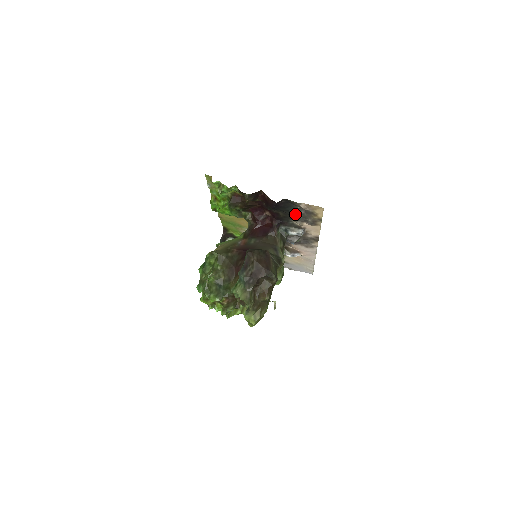
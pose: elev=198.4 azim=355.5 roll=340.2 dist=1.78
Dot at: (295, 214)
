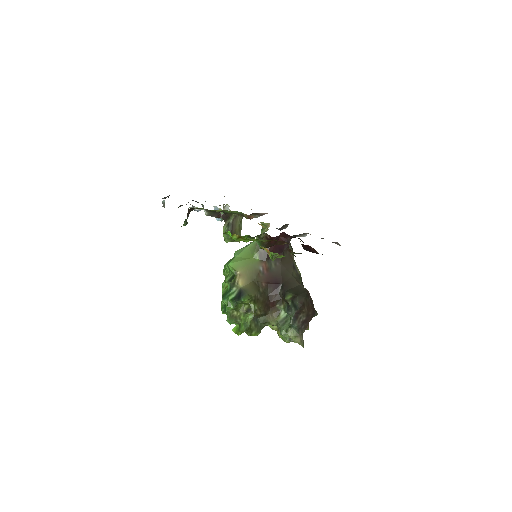
Dot at: occluded
